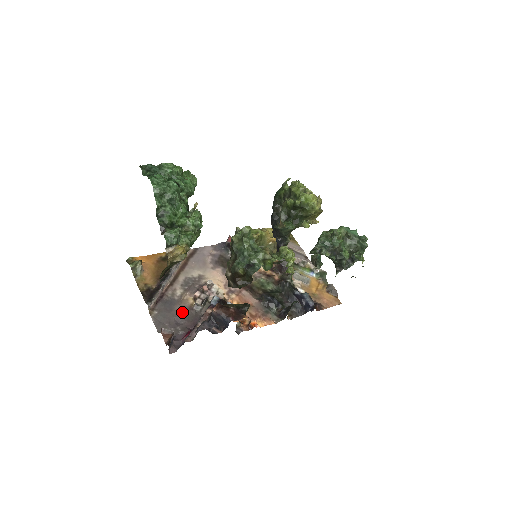
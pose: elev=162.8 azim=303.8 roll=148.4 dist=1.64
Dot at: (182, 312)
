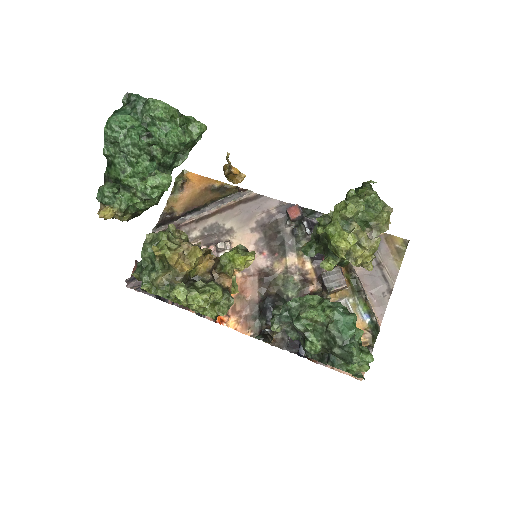
Dot at: occluded
